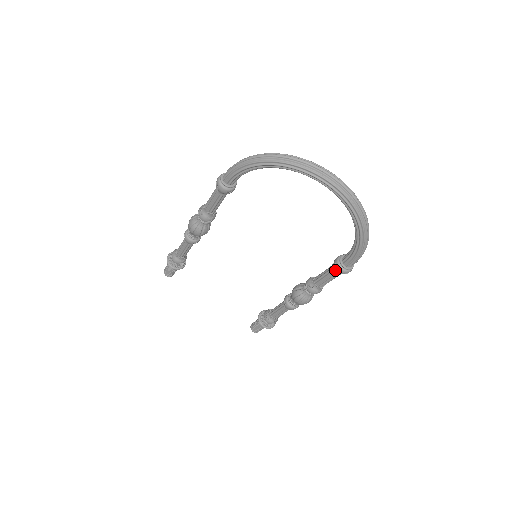
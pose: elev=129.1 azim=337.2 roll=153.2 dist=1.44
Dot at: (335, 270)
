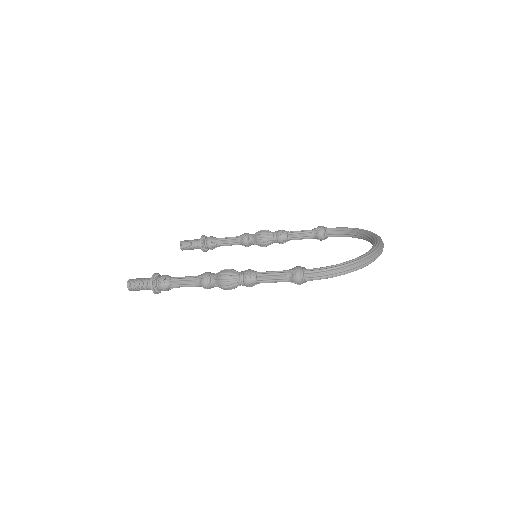
Dot at: (317, 239)
